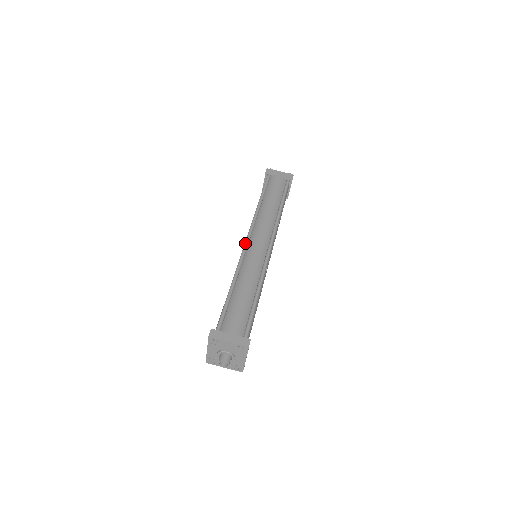
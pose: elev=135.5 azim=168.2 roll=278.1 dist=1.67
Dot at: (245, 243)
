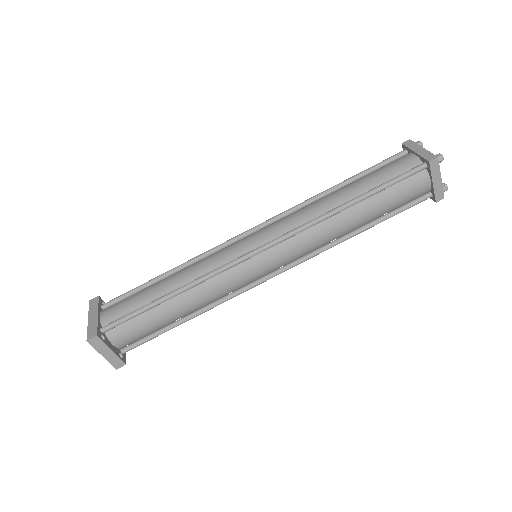
Dot at: (254, 253)
